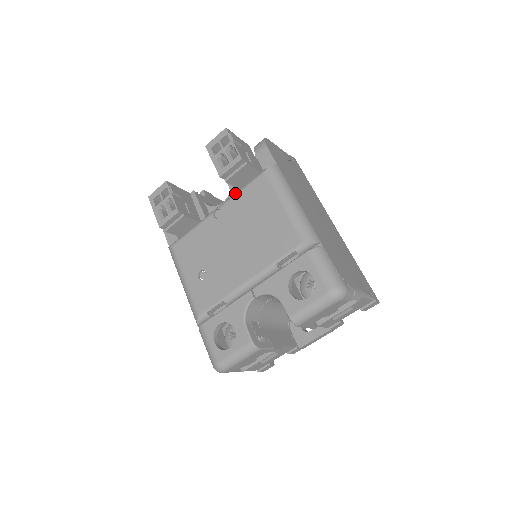
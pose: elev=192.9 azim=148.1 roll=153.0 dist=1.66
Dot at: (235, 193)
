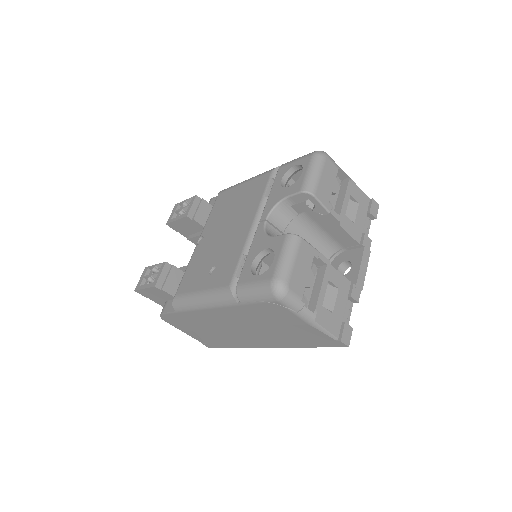
Dot at: (206, 221)
